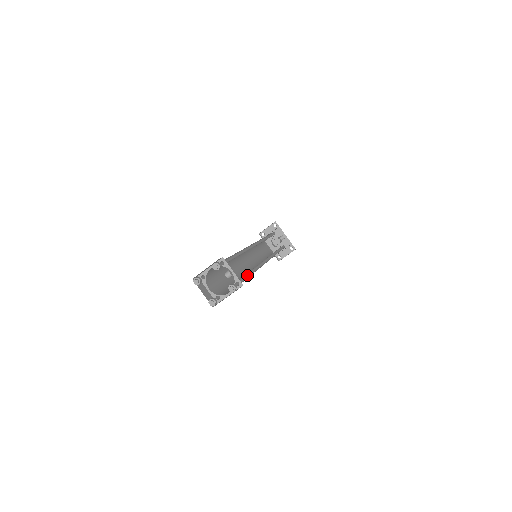
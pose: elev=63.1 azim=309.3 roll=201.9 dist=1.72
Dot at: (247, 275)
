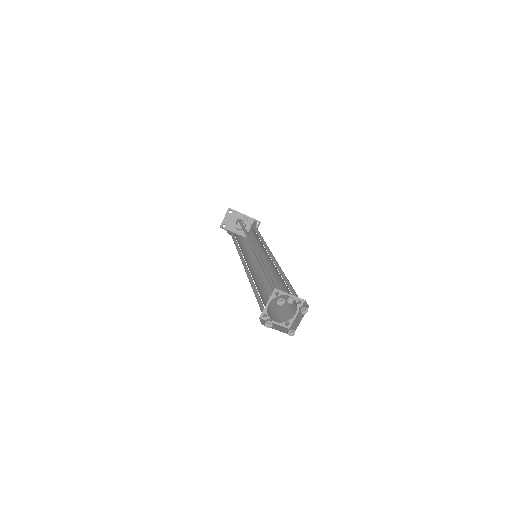
Dot at: occluded
